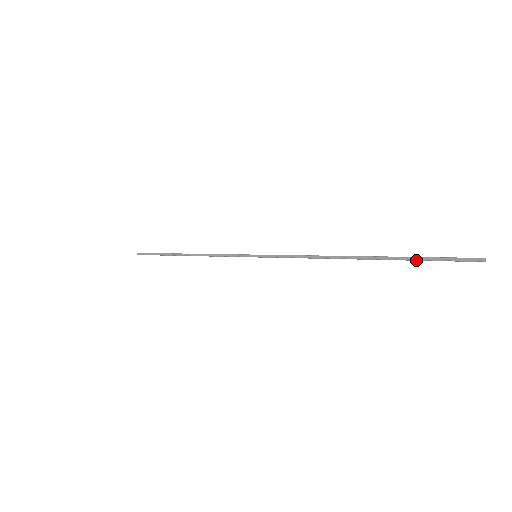
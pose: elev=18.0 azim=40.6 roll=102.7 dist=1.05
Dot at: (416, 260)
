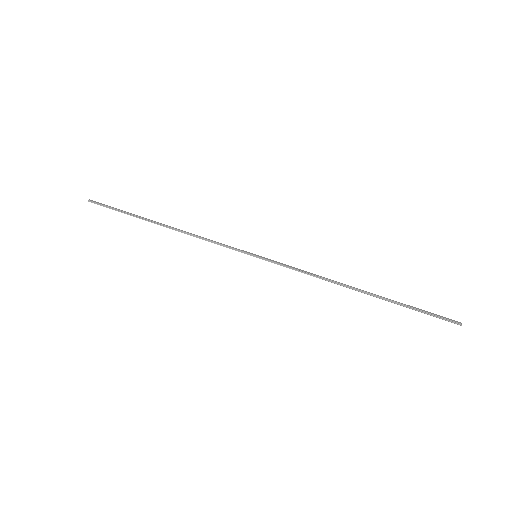
Dot at: (410, 308)
